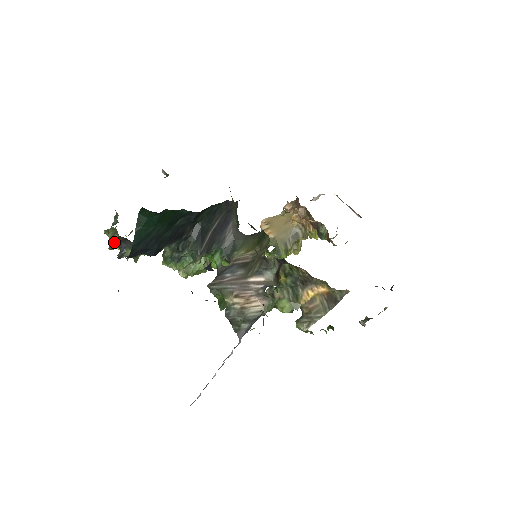
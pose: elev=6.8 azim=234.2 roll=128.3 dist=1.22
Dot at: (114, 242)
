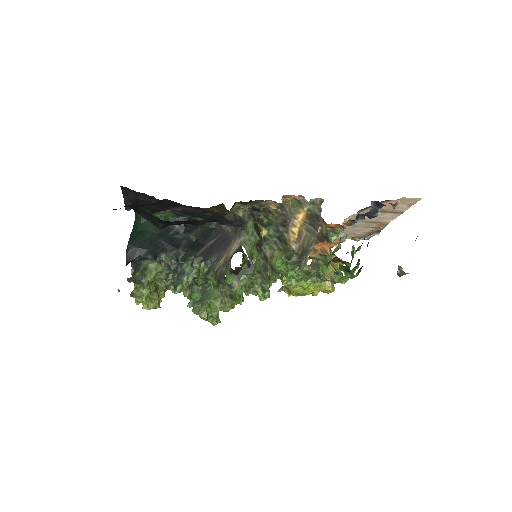
Dot at: (135, 291)
